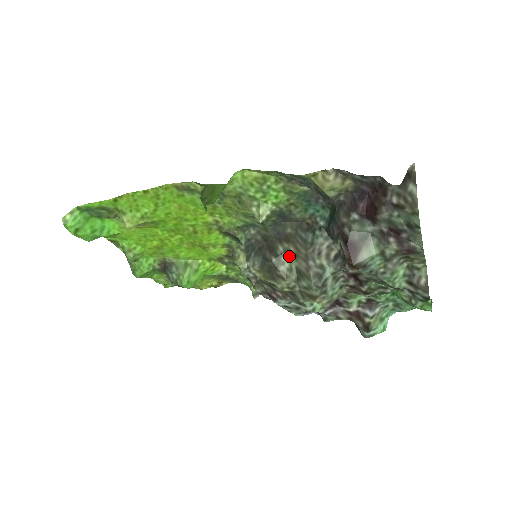
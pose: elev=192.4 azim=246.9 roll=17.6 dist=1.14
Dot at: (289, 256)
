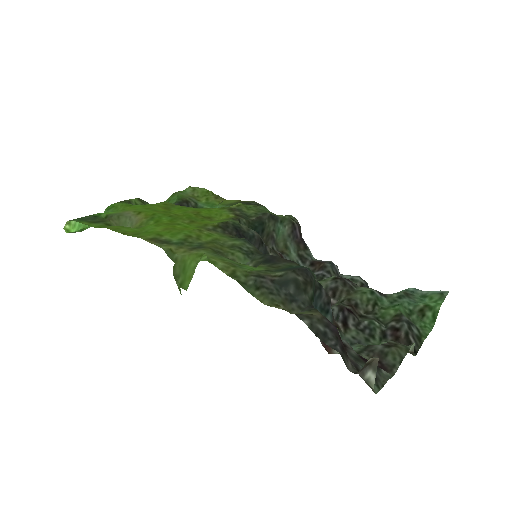
Dot at: occluded
